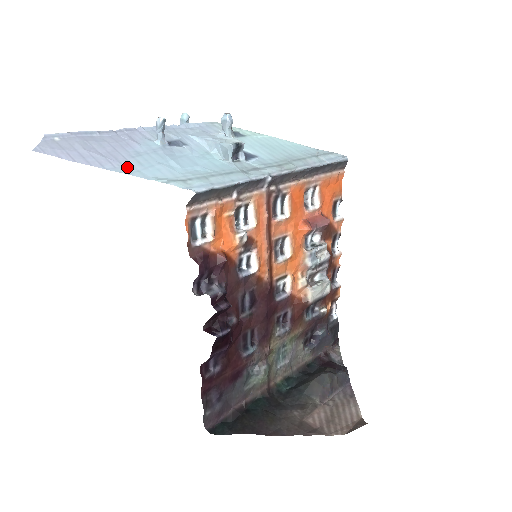
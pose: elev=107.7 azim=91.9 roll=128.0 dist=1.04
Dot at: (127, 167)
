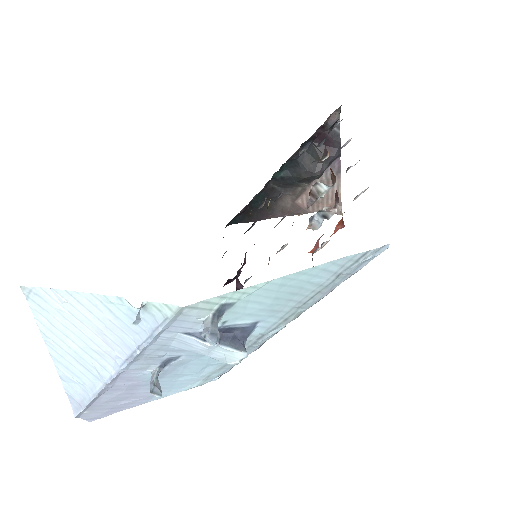
Dot at: occluded
